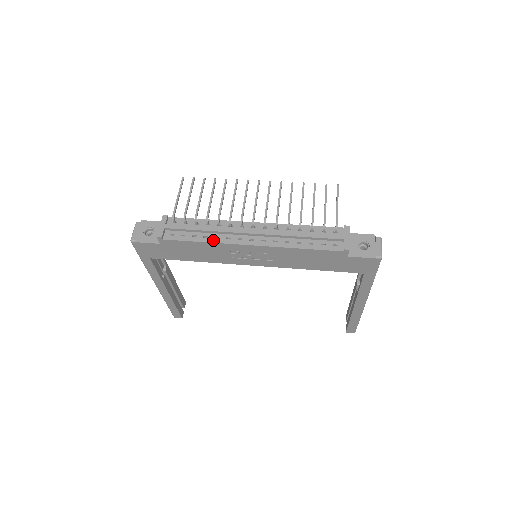
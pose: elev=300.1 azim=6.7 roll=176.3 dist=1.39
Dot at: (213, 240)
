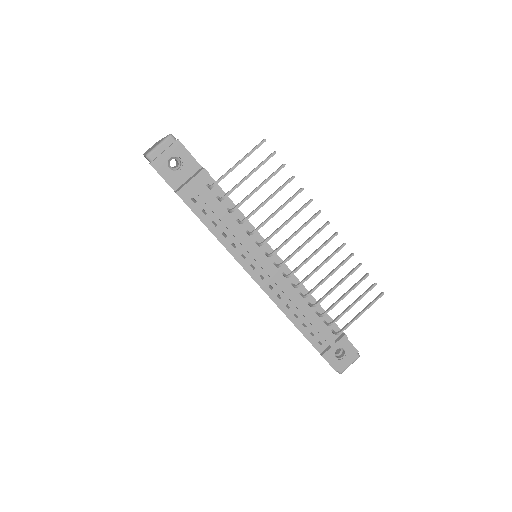
Dot at: (228, 245)
